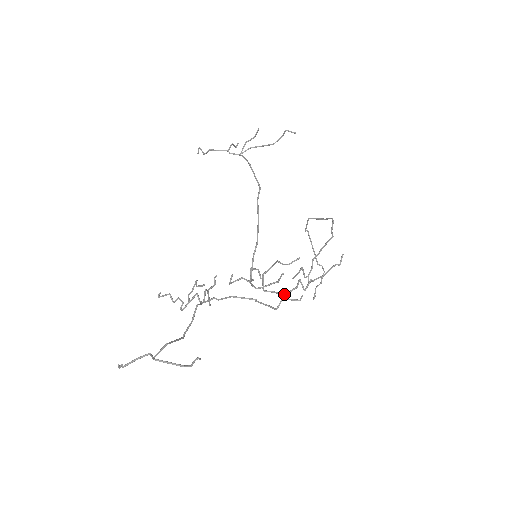
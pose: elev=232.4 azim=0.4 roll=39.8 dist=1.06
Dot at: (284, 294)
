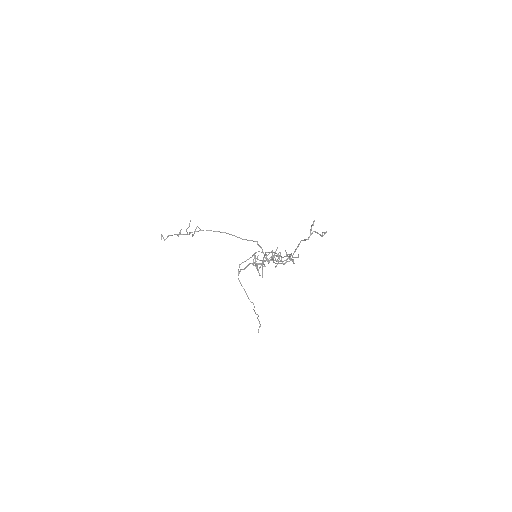
Dot at: (290, 257)
